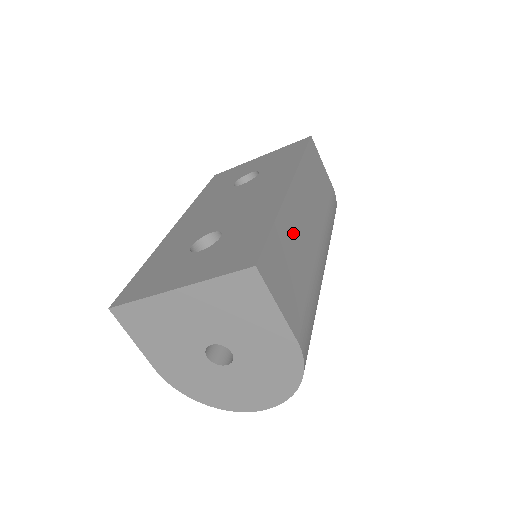
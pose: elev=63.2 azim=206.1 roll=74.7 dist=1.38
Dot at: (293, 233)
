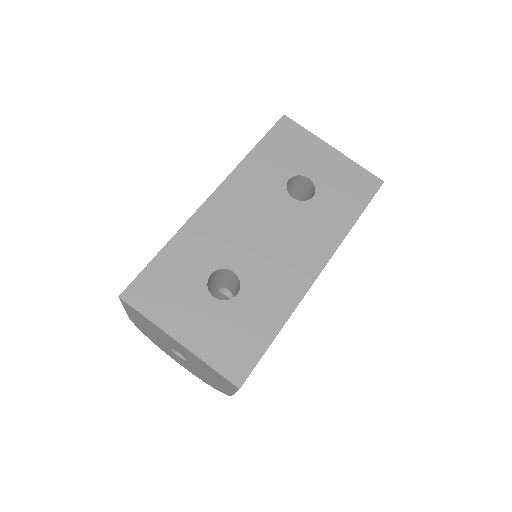
Dot at: occluded
